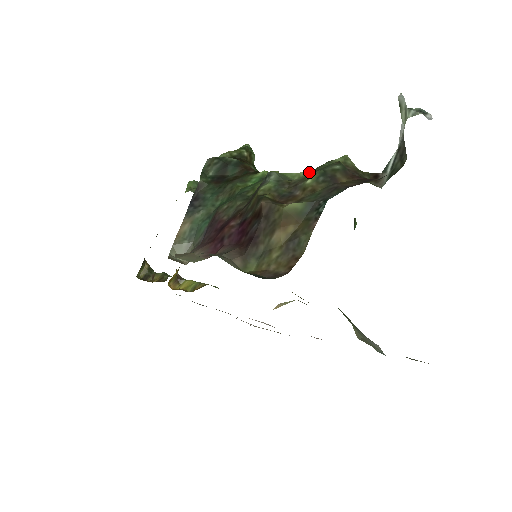
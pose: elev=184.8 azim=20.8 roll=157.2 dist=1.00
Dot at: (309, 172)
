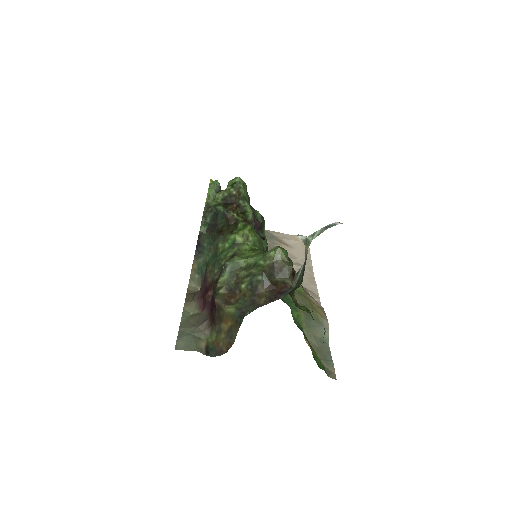
Dot at: (253, 261)
